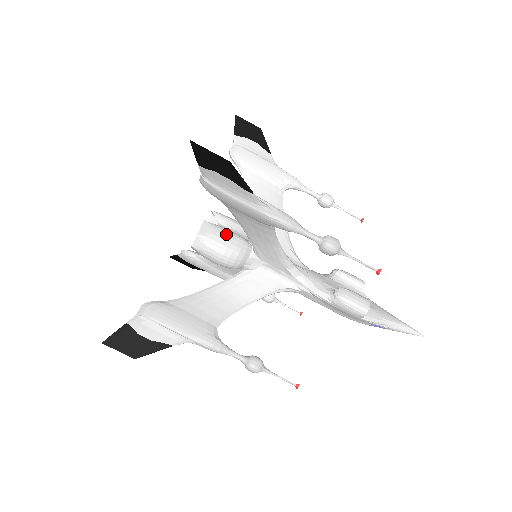
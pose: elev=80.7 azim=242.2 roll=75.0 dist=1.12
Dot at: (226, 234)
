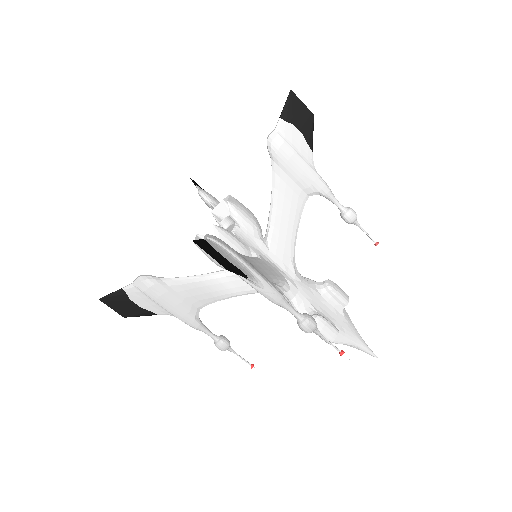
Dot at: (229, 245)
